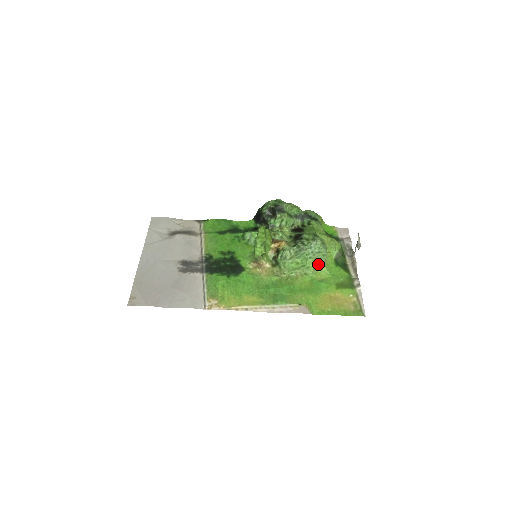
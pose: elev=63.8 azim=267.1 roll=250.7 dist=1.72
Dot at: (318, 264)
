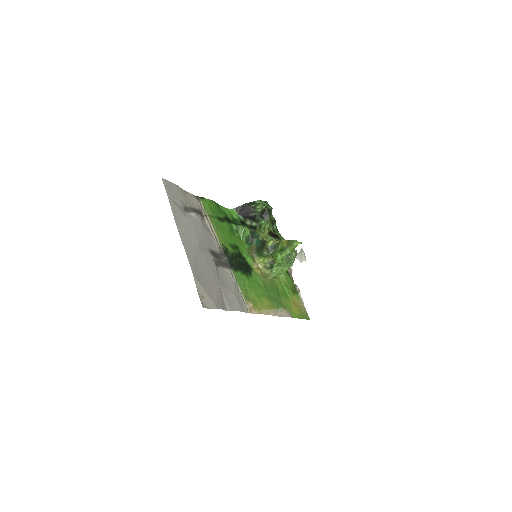
Dot at: occluded
